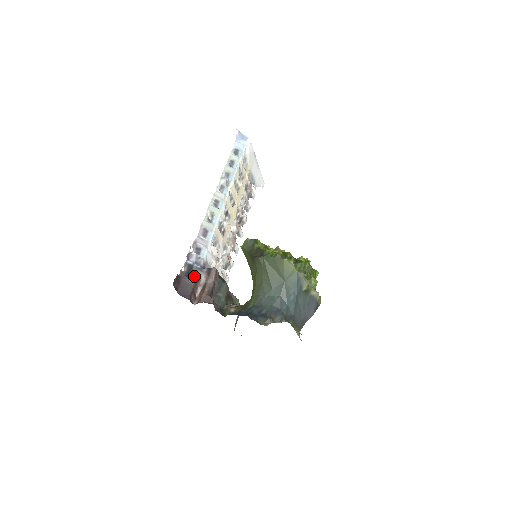
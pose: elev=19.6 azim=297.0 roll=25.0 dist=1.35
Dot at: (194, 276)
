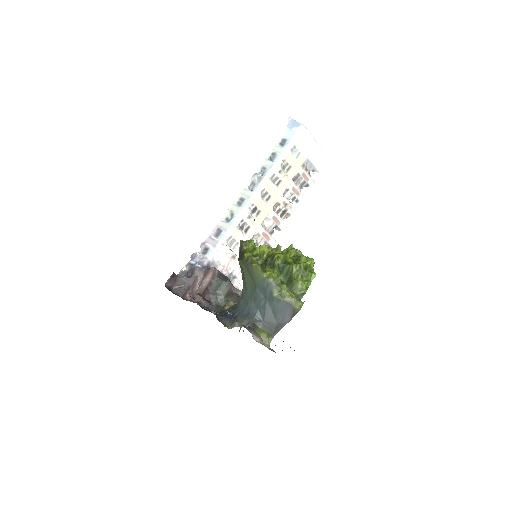
Dot at: (193, 275)
